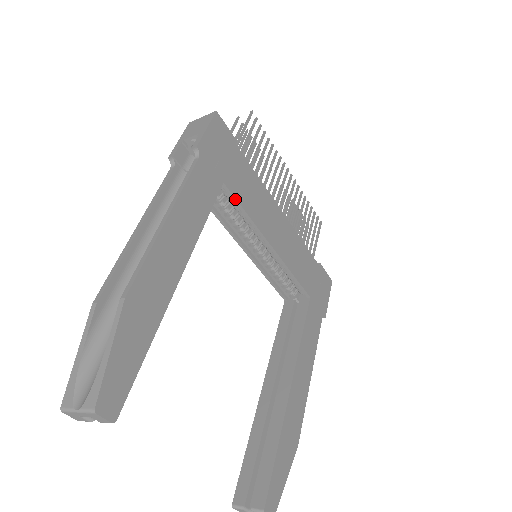
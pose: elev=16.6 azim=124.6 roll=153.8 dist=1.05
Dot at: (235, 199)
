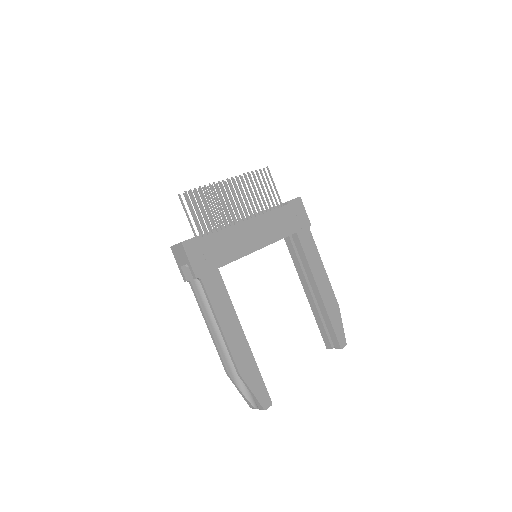
Dot at: occluded
